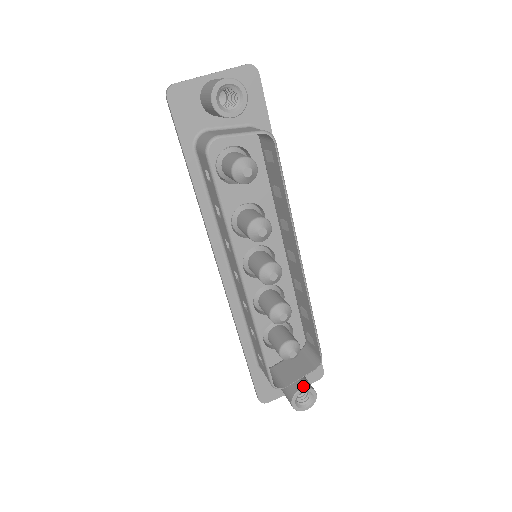
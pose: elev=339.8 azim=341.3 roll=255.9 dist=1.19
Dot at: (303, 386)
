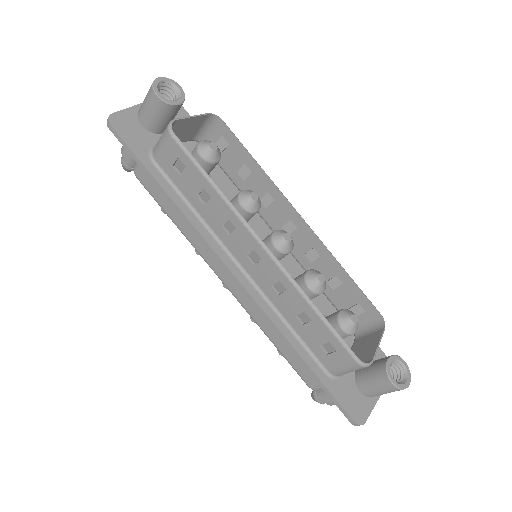
Dot at: (386, 357)
